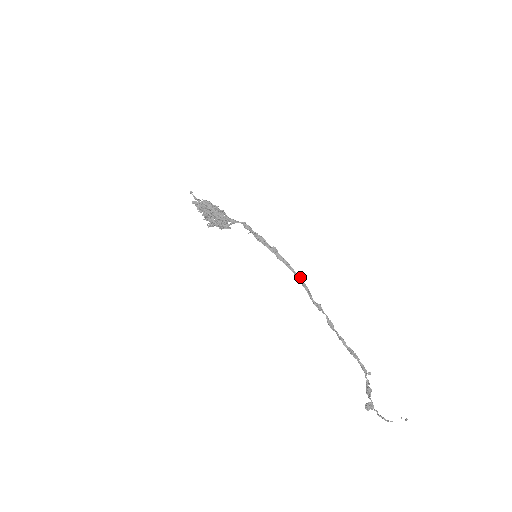
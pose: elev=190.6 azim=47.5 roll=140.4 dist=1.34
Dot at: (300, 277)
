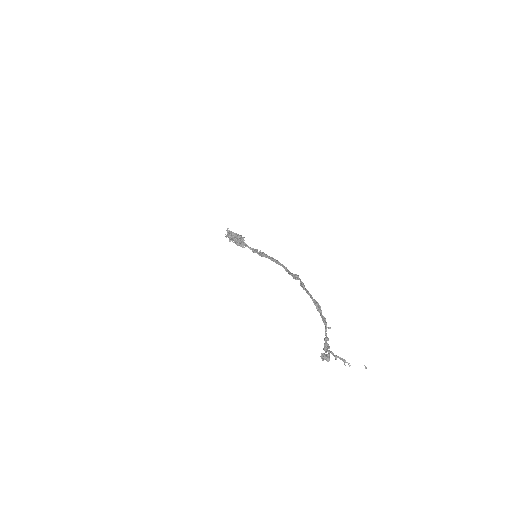
Dot at: occluded
